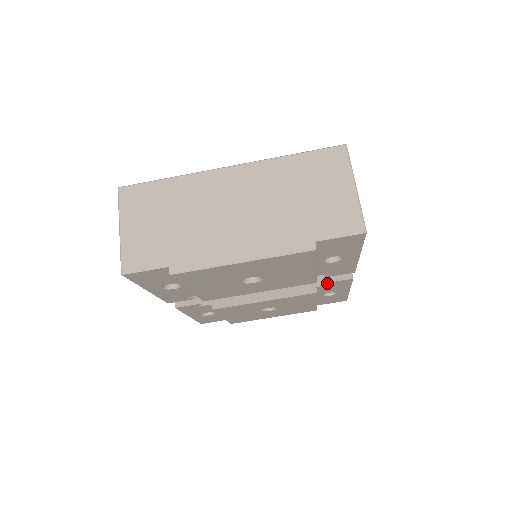
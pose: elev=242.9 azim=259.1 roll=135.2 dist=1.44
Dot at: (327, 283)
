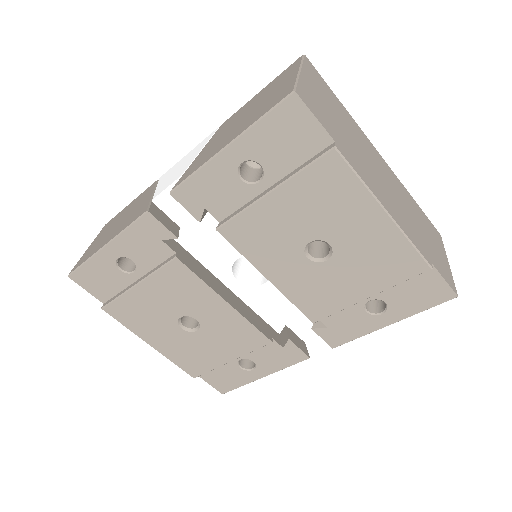
Dot at: (289, 341)
